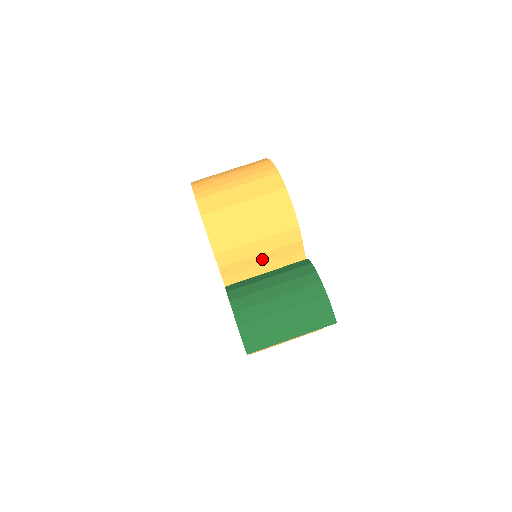
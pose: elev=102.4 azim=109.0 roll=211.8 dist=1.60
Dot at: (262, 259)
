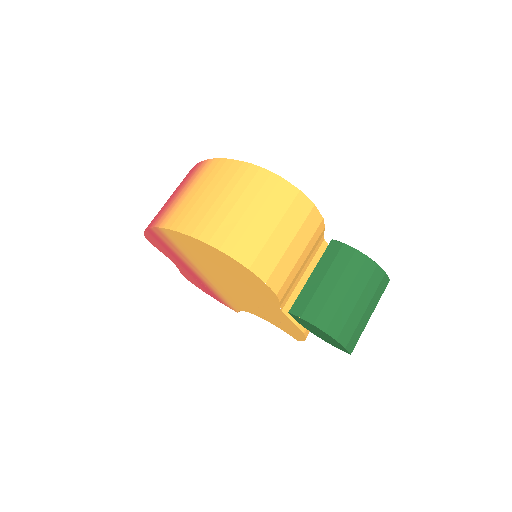
Dot at: (302, 266)
